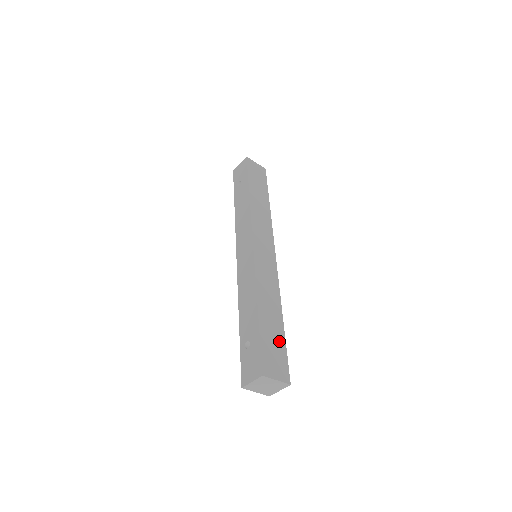
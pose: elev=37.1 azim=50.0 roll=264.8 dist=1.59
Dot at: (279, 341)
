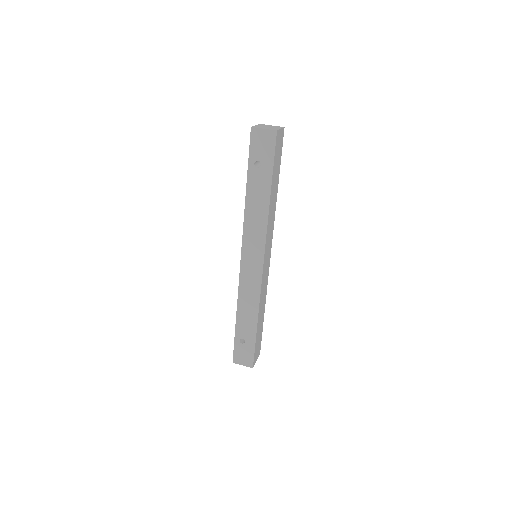
Dot at: (261, 333)
